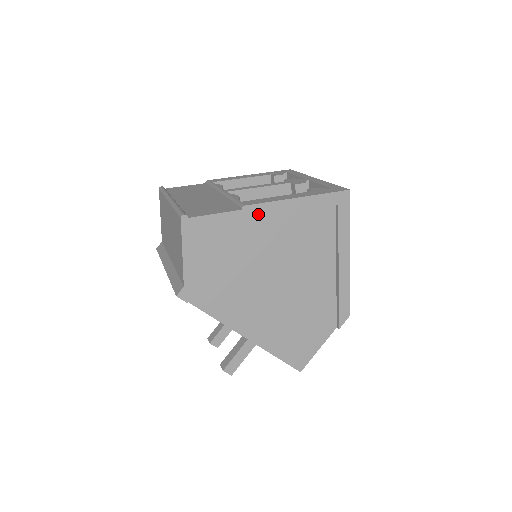
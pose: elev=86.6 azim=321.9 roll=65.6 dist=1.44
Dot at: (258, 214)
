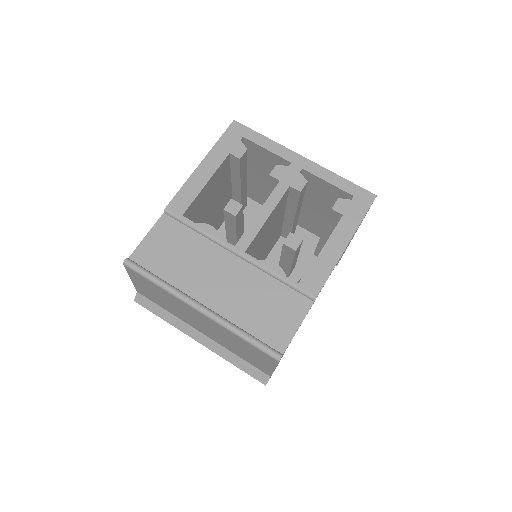
Dot at: occluded
